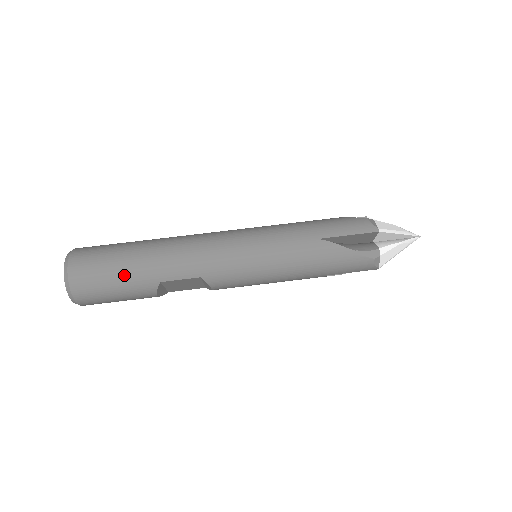
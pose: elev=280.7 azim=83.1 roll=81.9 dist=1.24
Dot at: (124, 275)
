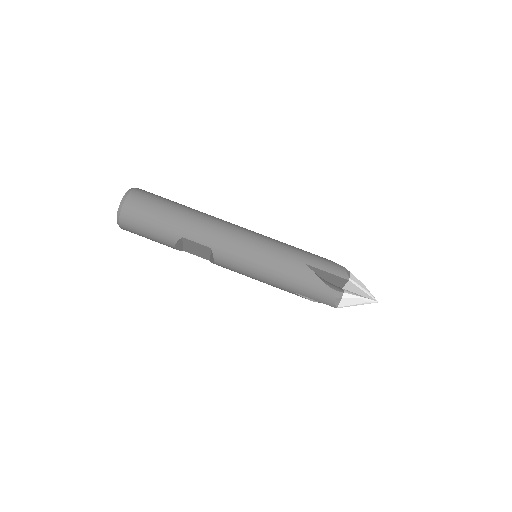
Dot at: (161, 220)
